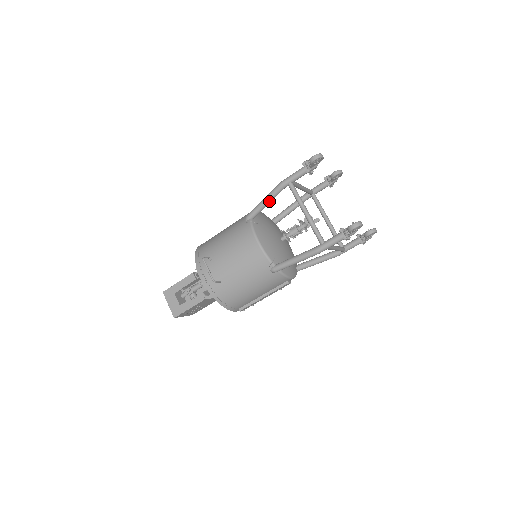
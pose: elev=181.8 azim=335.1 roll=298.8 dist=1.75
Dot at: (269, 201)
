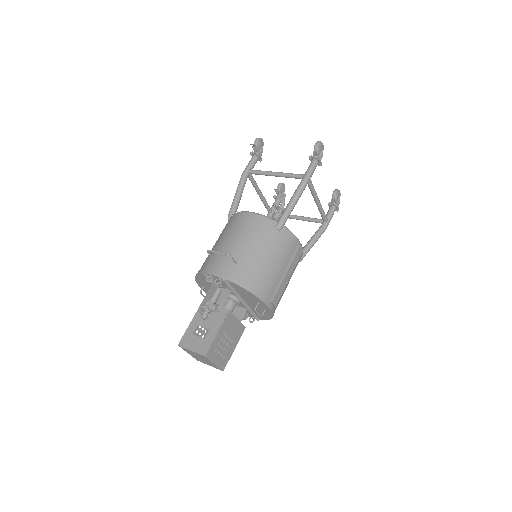
Dot at: (240, 192)
